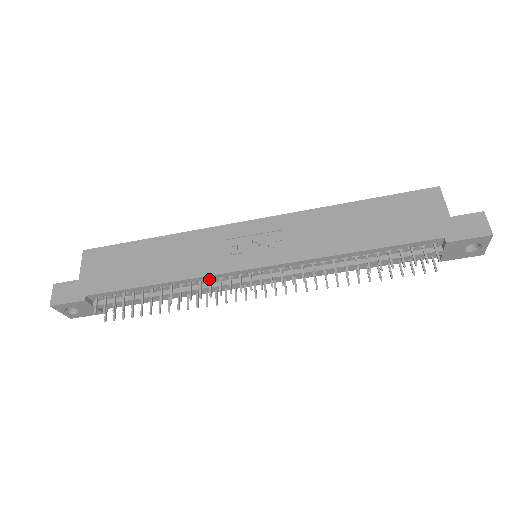
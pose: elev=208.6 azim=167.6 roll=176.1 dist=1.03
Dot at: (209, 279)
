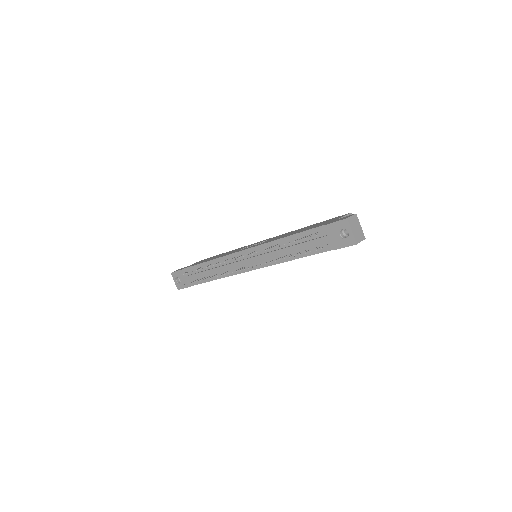
Dot at: (227, 259)
